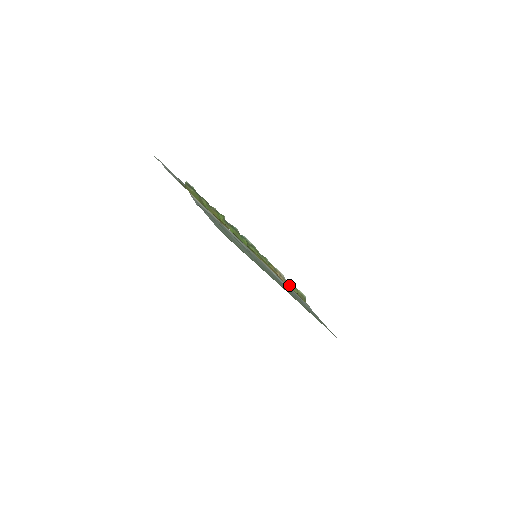
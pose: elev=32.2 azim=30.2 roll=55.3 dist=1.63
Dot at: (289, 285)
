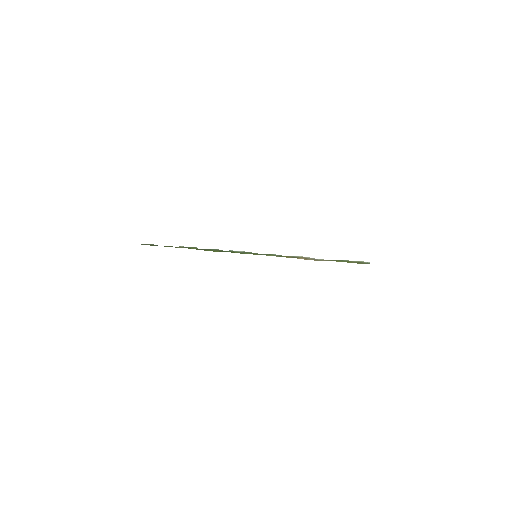
Dot at: occluded
